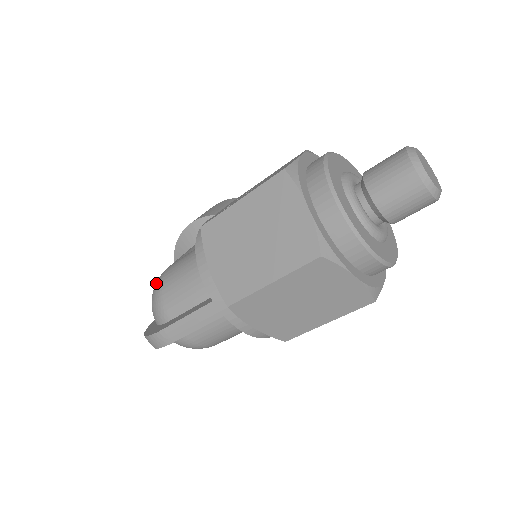
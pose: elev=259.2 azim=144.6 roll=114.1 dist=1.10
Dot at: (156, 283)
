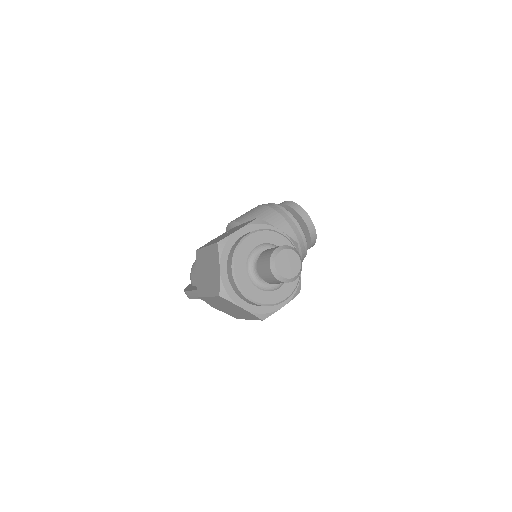
Dot at: occluded
